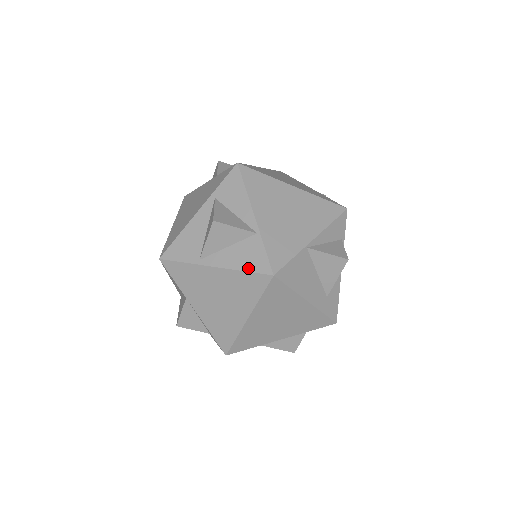
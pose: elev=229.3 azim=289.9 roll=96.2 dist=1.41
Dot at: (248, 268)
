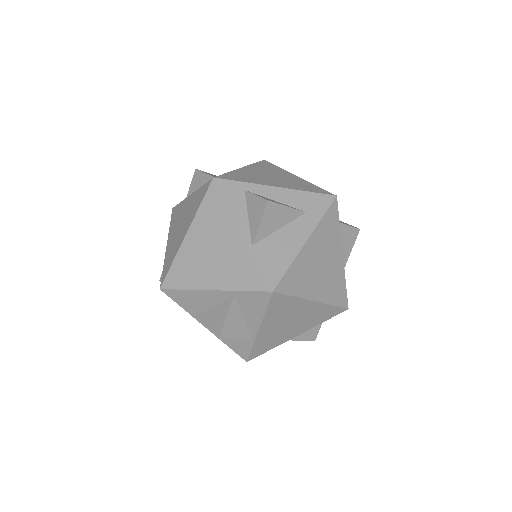
Dot at: (231, 347)
